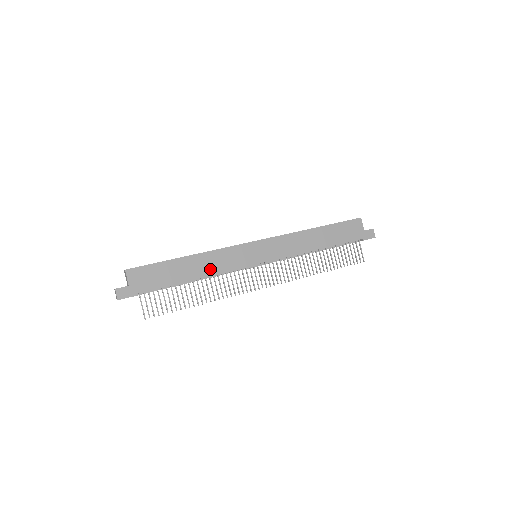
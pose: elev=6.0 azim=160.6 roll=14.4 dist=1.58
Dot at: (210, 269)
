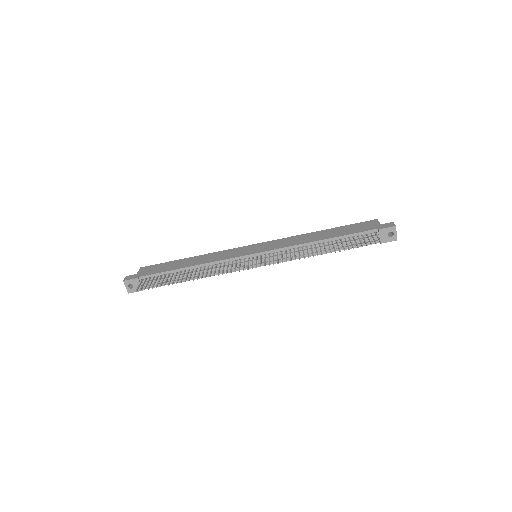
Dot at: (206, 261)
